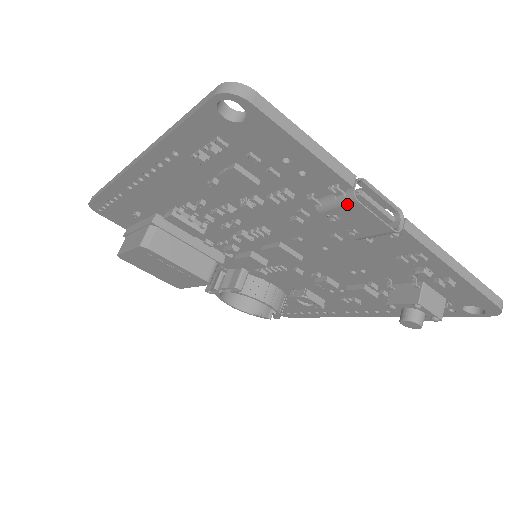
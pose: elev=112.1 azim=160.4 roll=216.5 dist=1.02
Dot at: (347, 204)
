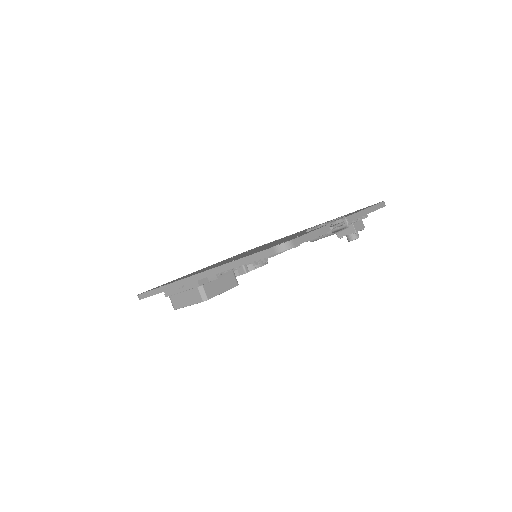
Dot at: occluded
